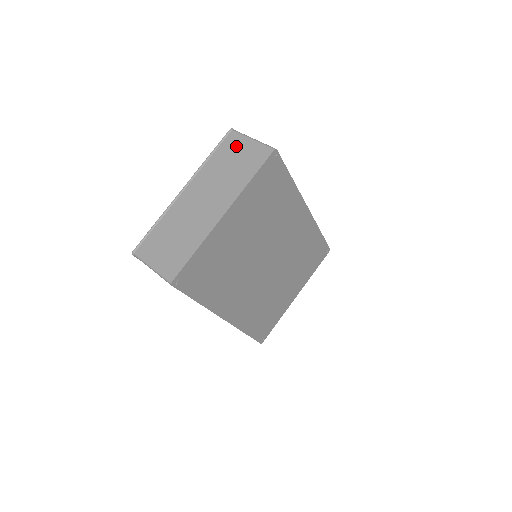
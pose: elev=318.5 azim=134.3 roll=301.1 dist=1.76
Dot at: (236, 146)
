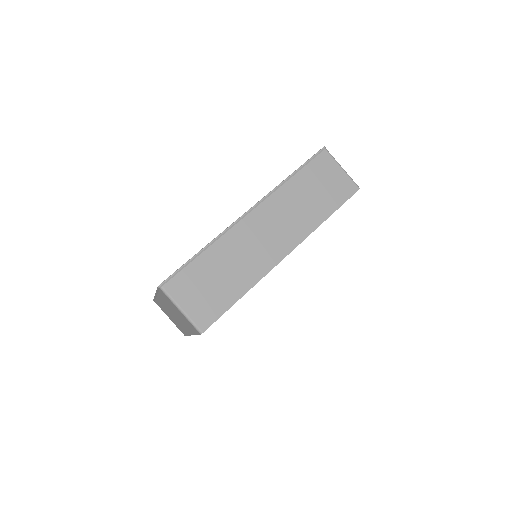
Dot at: (171, 304)
